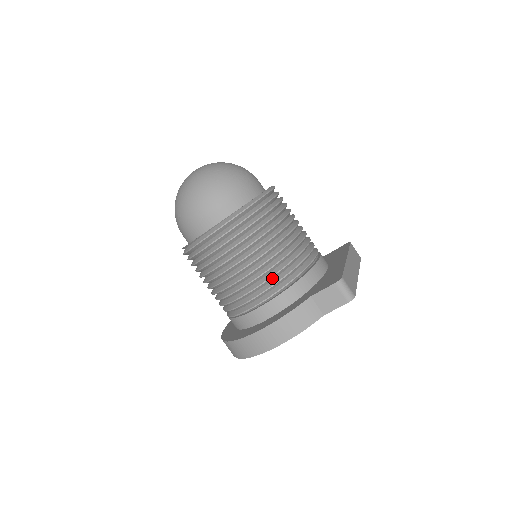
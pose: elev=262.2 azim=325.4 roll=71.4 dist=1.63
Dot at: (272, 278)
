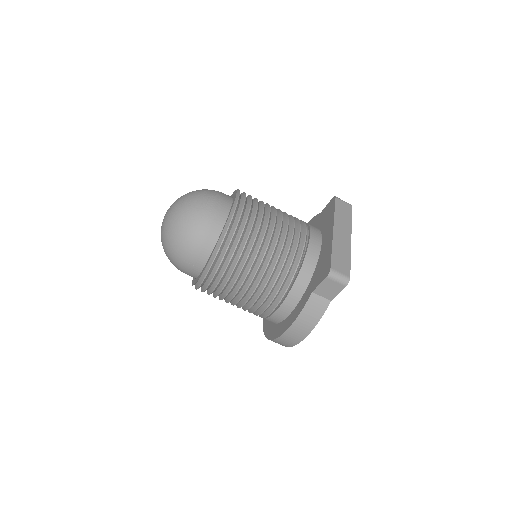
Dot at: (274, 286)
